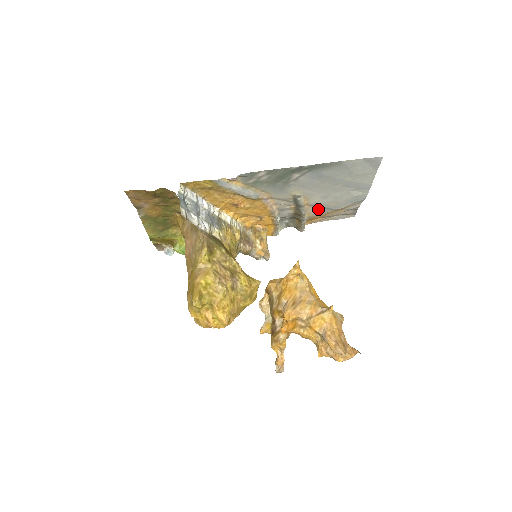
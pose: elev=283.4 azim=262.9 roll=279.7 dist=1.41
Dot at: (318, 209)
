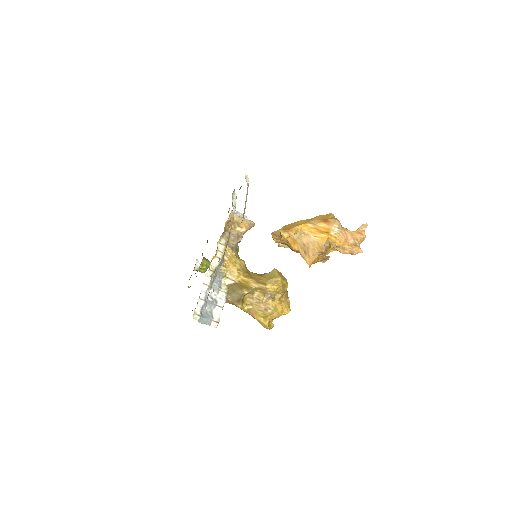
Dot at: occluded
